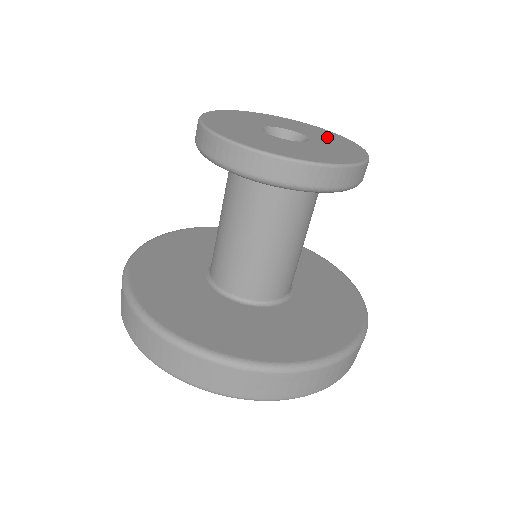
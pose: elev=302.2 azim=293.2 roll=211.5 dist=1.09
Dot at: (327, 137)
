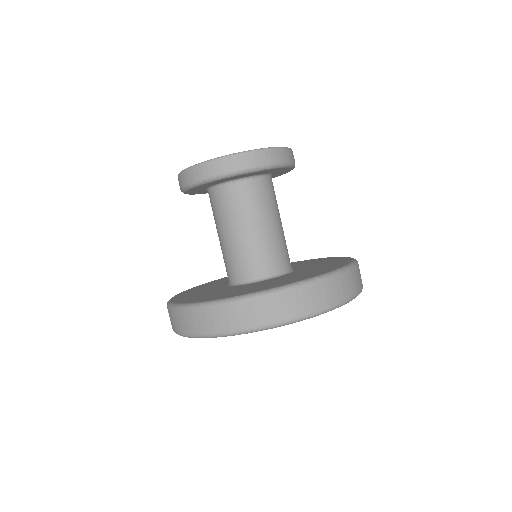
Dot at: occluded
